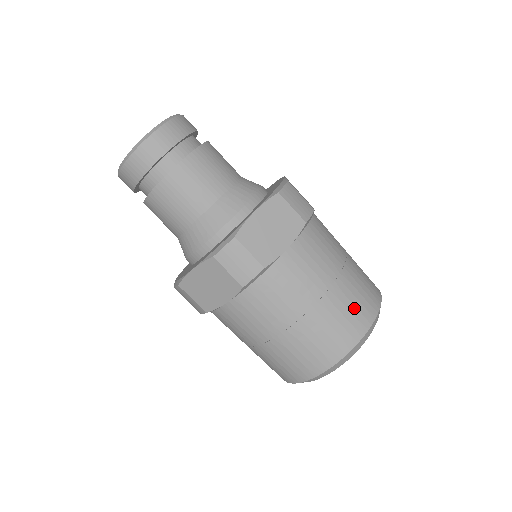
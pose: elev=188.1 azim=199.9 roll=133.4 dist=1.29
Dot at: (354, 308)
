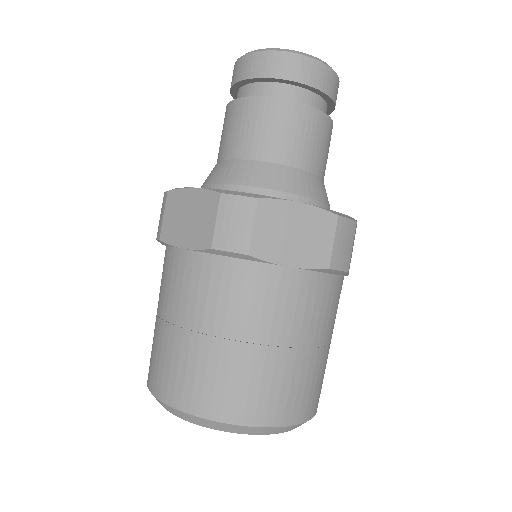
Dot at: (277, 392)
